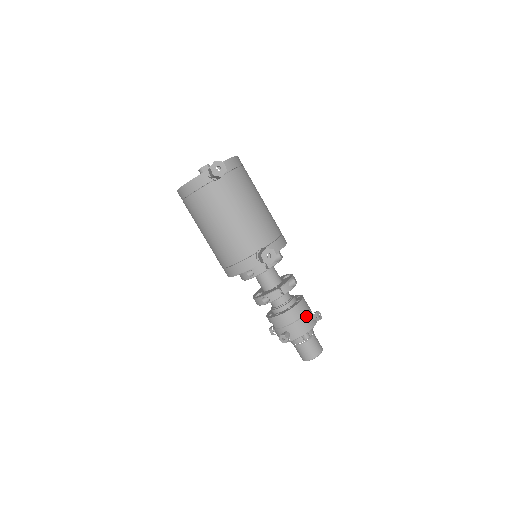
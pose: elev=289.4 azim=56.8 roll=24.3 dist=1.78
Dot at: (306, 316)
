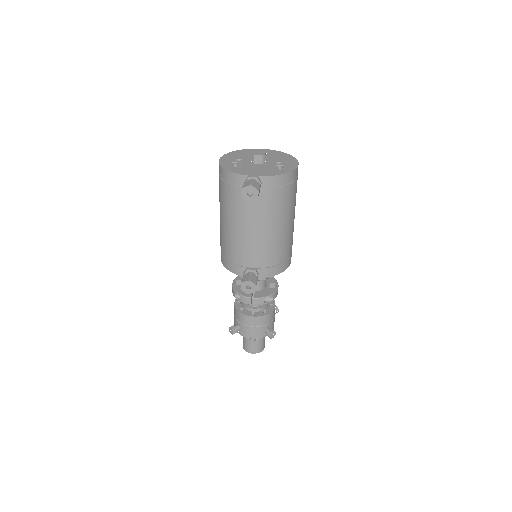
Dot at: (262, 327)
